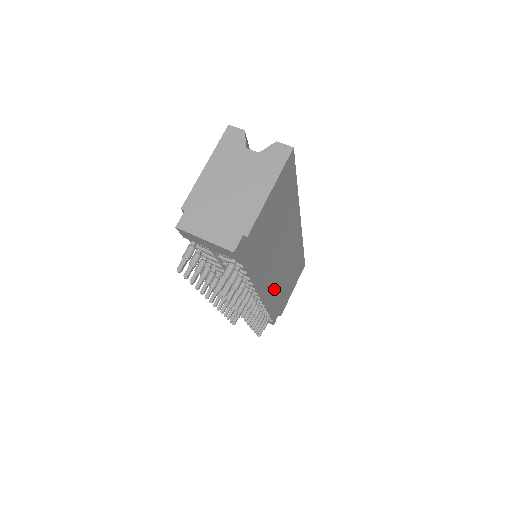
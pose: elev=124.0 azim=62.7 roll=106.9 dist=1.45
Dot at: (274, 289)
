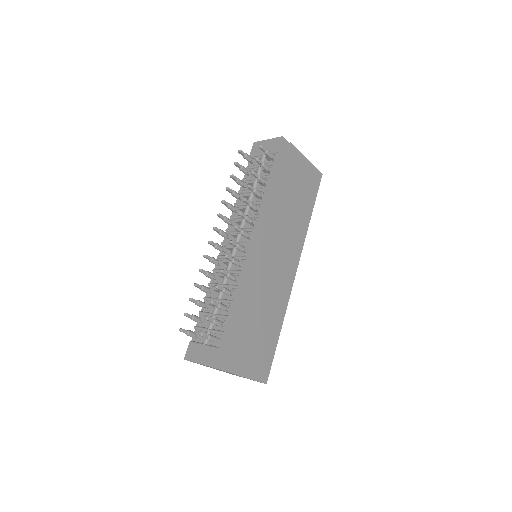
Dot at: (257, 271)
